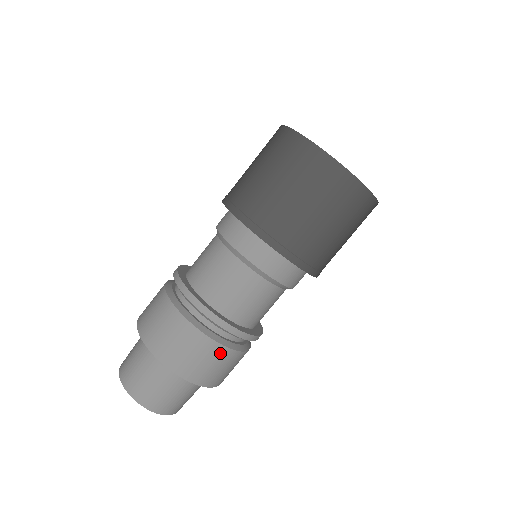
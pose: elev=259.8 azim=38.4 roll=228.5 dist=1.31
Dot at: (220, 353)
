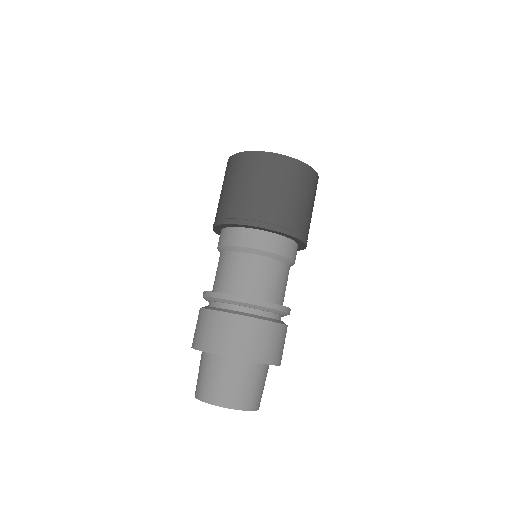
Dot at: (285, 332)
